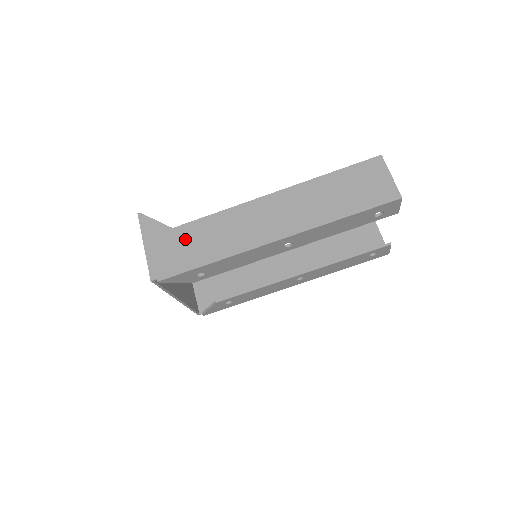
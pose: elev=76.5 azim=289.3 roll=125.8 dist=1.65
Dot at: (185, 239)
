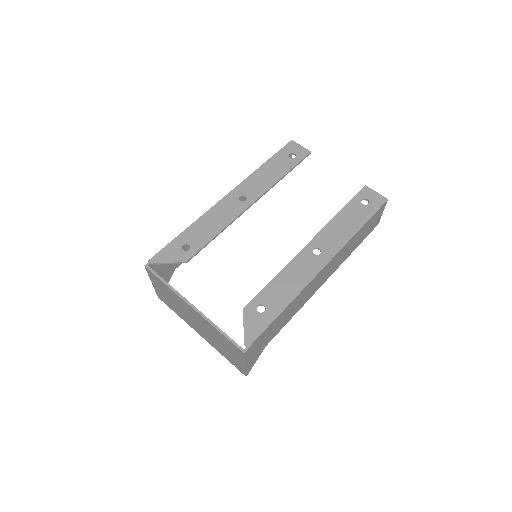
Dot at: occluded
